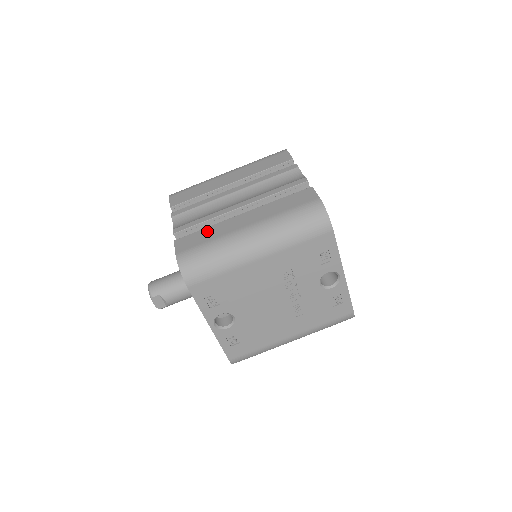
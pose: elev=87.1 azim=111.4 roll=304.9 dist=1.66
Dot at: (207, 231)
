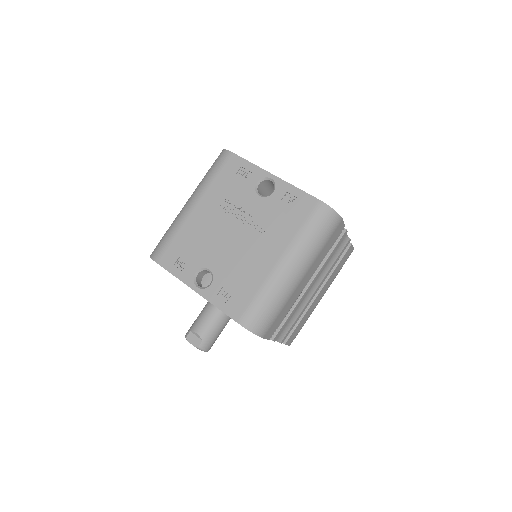
Dot at: occluded
